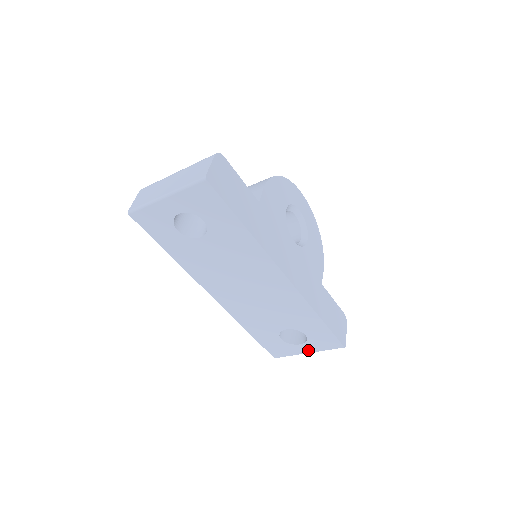
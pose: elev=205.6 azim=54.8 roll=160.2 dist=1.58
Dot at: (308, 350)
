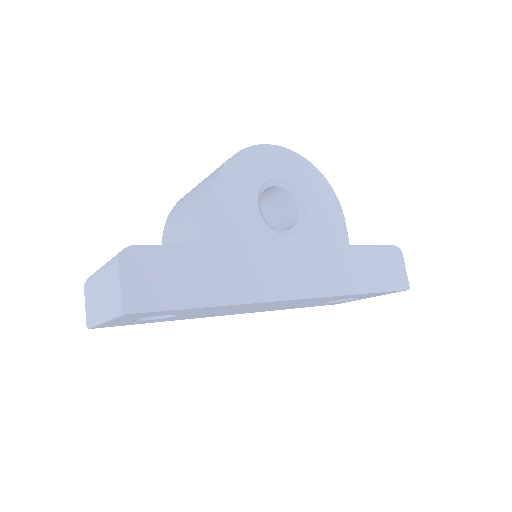
Dot at: (369, 297)
